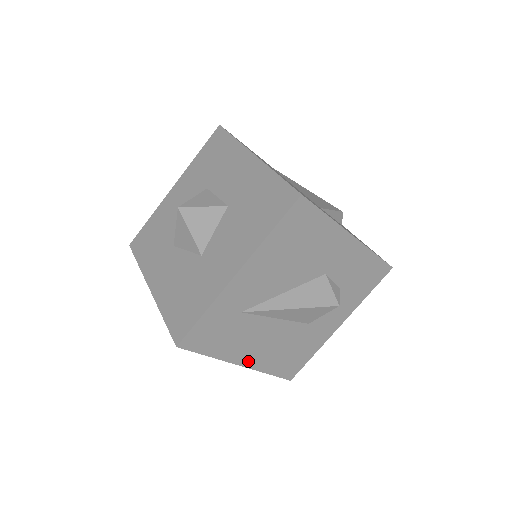
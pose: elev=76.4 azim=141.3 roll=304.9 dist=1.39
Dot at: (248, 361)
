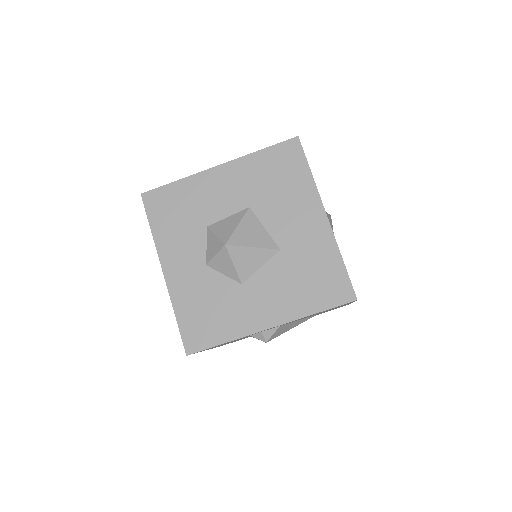
Dot at: occluded
